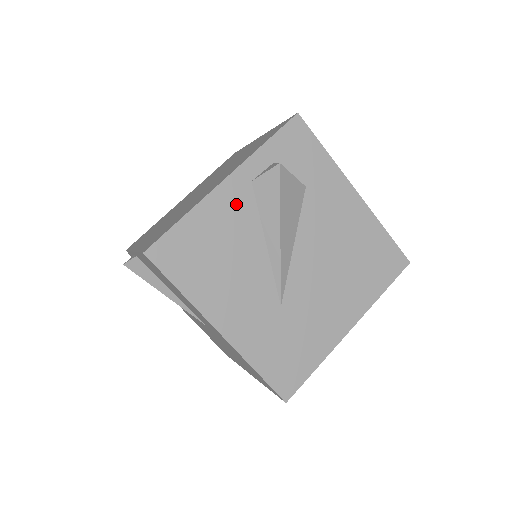
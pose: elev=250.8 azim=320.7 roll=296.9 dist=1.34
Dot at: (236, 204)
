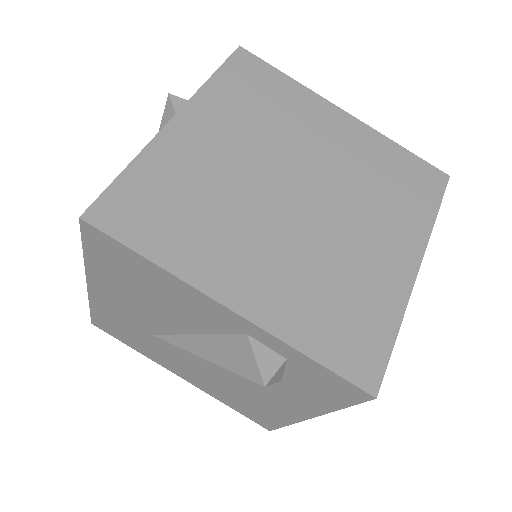
Dot at: (209, 315)
